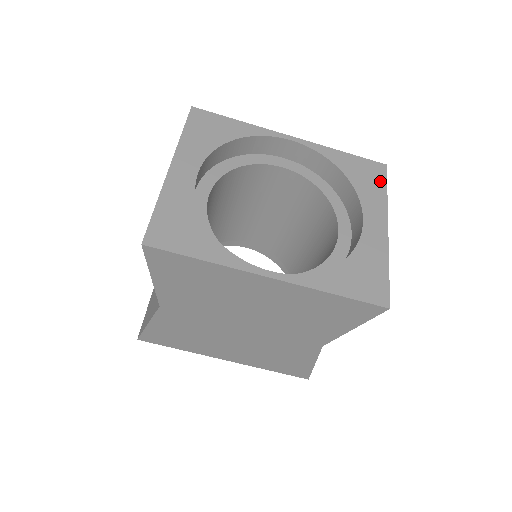
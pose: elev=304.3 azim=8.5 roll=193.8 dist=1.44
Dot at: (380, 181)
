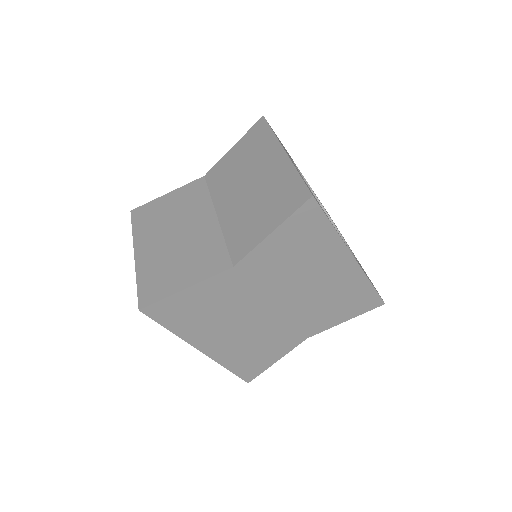
Dot at: occluded
